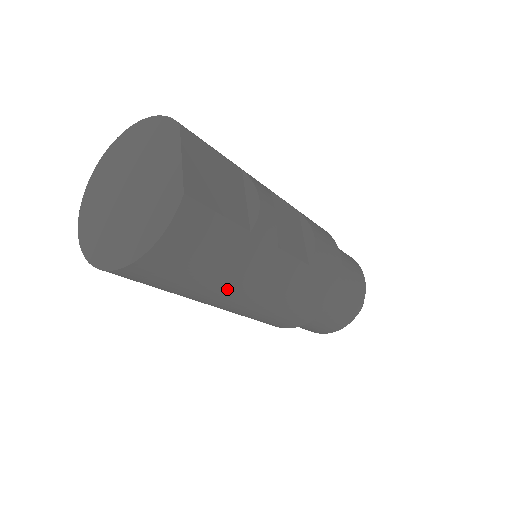
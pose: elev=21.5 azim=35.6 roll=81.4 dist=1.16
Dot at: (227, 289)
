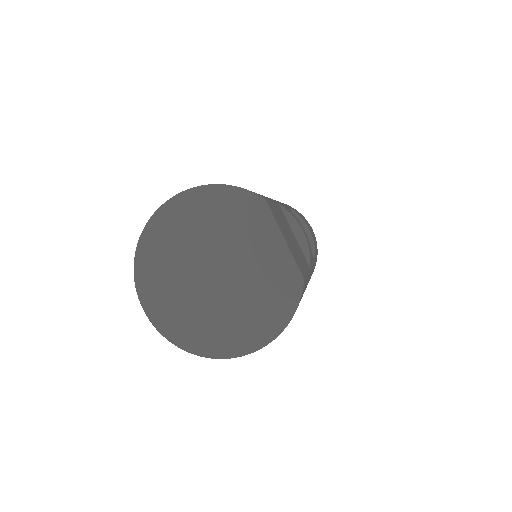
Dot at: occluded
